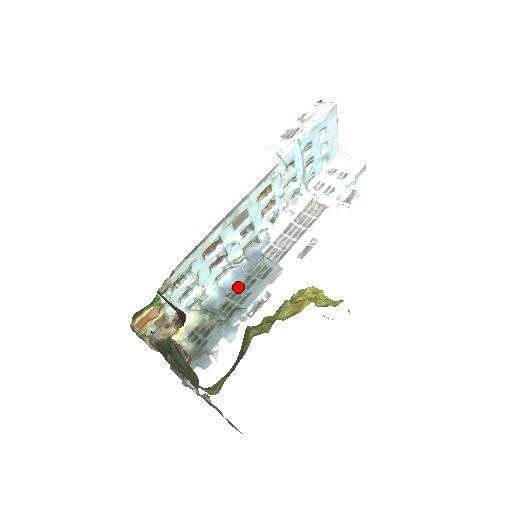
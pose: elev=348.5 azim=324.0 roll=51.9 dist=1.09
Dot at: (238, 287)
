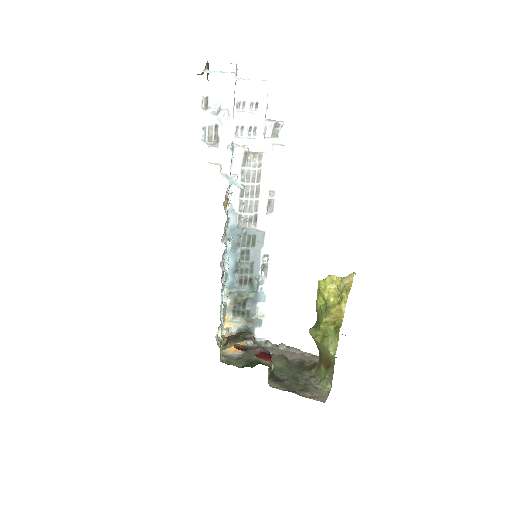
Dot at: (240, 263)
